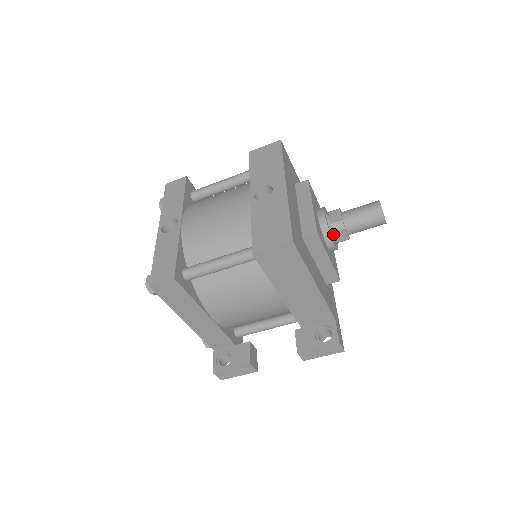
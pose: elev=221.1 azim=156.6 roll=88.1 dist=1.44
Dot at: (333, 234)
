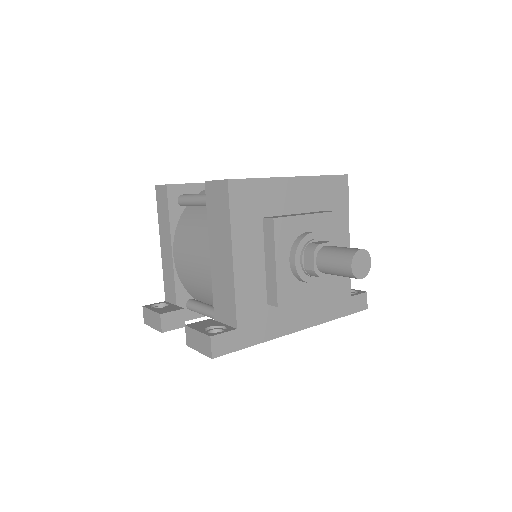
Dot at: (303, 253)
